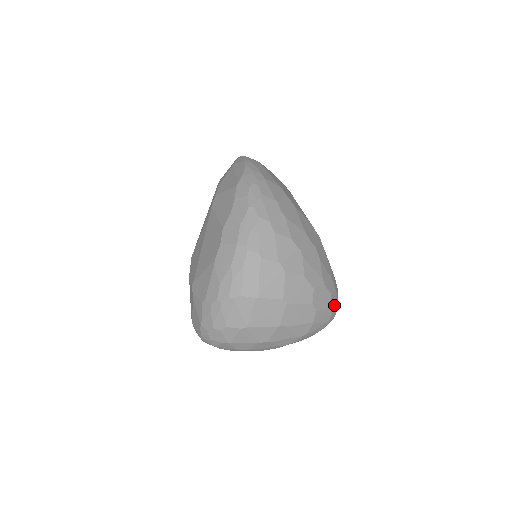
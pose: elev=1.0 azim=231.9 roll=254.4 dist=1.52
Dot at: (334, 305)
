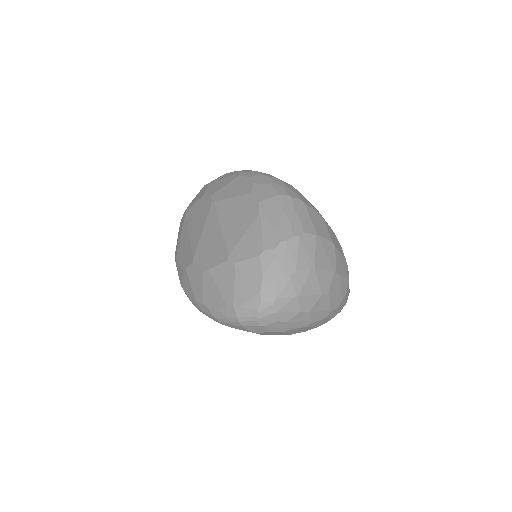
Dot at: occluded
